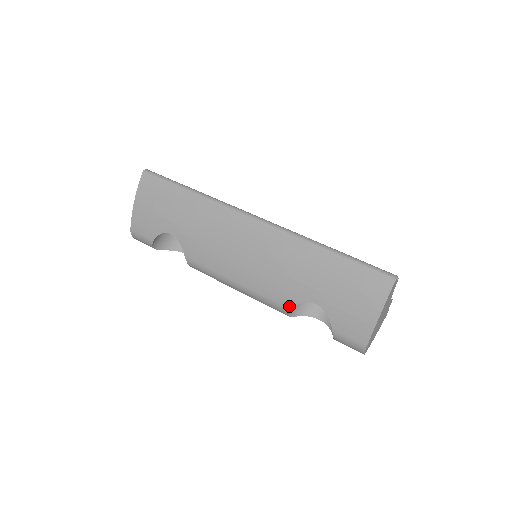
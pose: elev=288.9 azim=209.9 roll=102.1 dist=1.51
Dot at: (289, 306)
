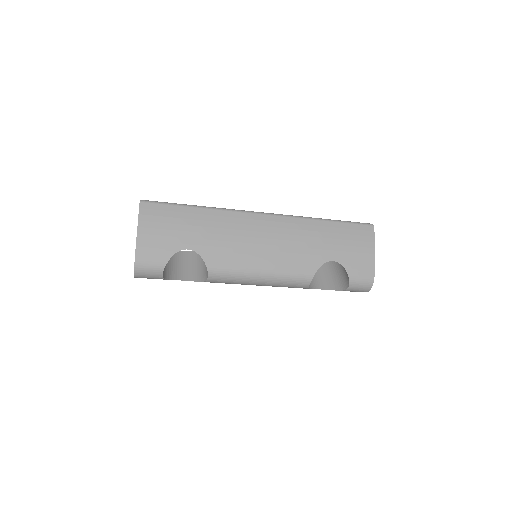
Dot at: (313, 272)
